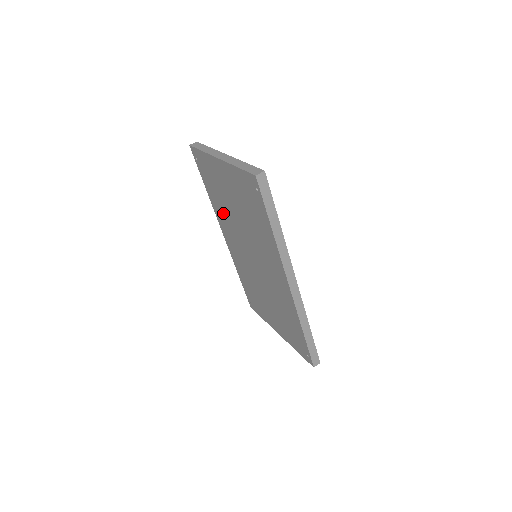
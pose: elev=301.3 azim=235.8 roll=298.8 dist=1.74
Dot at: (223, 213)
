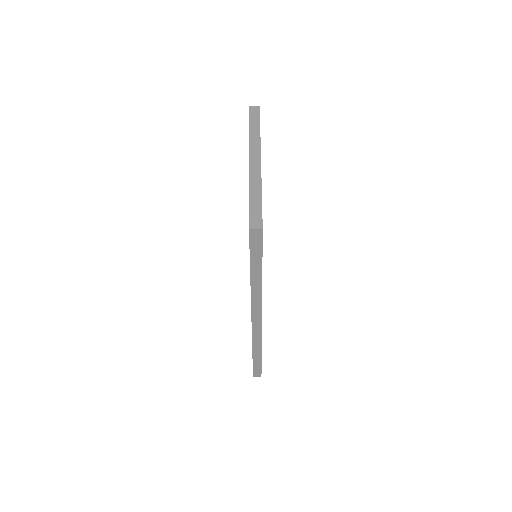
Dot at: occluded
